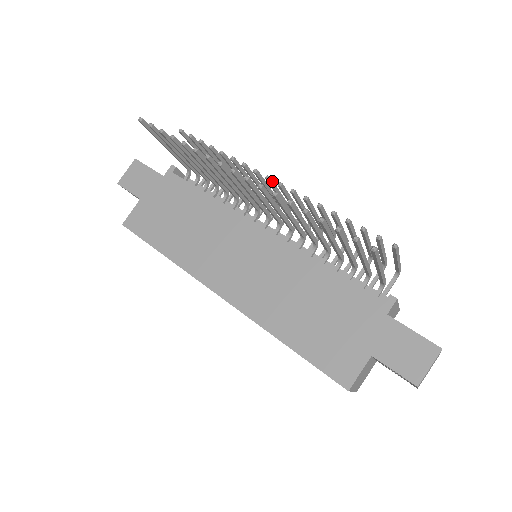
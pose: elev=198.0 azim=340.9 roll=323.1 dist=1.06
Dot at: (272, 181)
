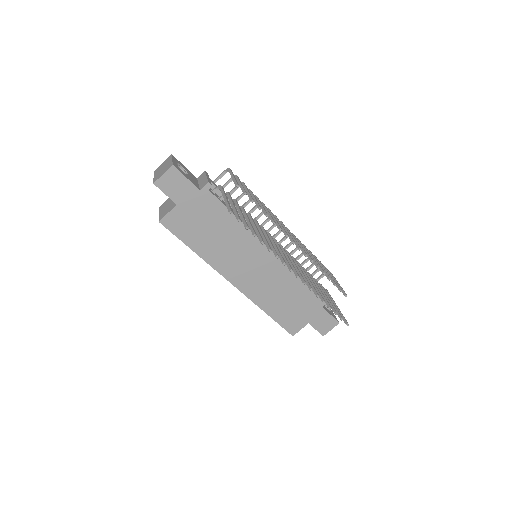
Dot at: (293, 240)
